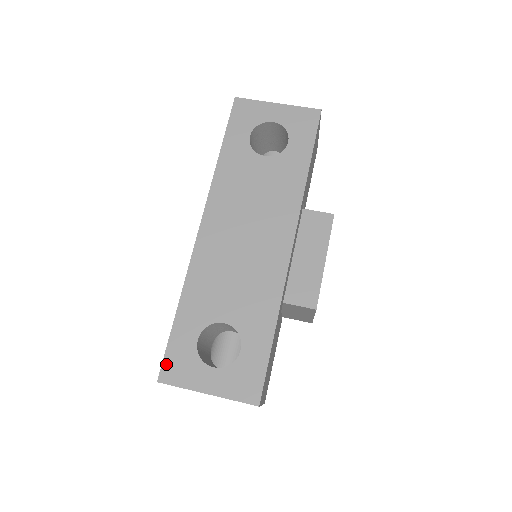
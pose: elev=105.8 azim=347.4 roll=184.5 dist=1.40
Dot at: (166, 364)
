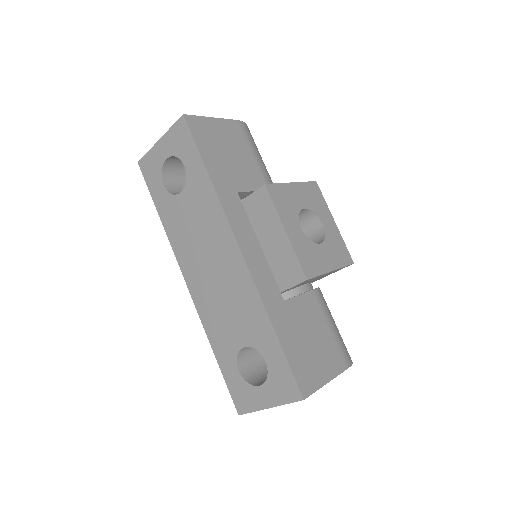
Dot at: (235, 400)
